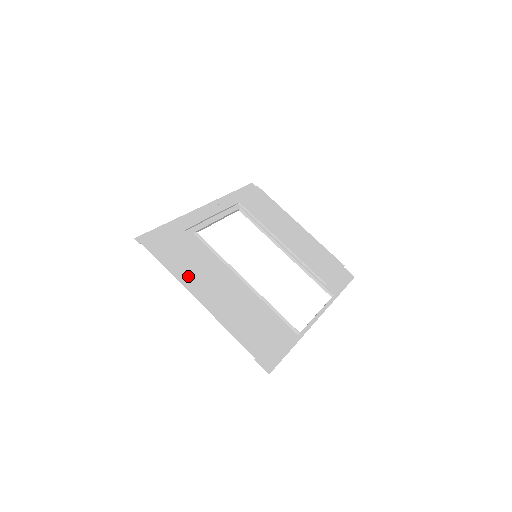
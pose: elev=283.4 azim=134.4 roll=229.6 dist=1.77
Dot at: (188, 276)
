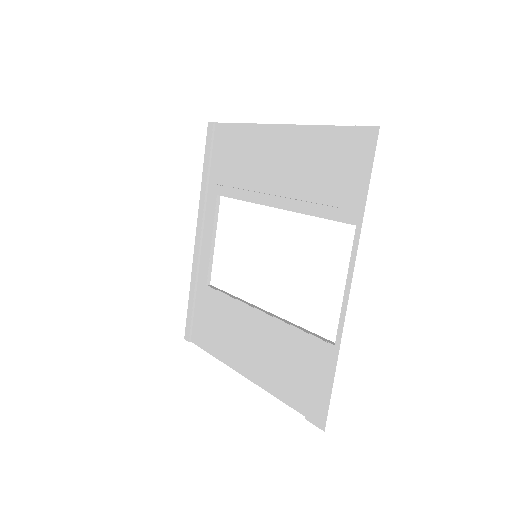
Dot at: (254, 140)
